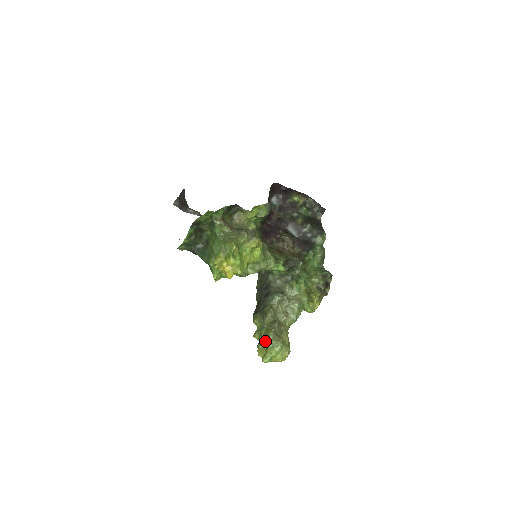
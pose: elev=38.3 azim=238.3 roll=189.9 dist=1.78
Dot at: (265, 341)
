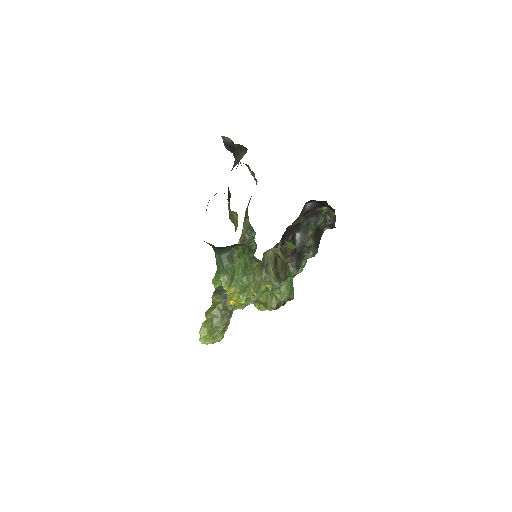
Dot at: (213, 332)
